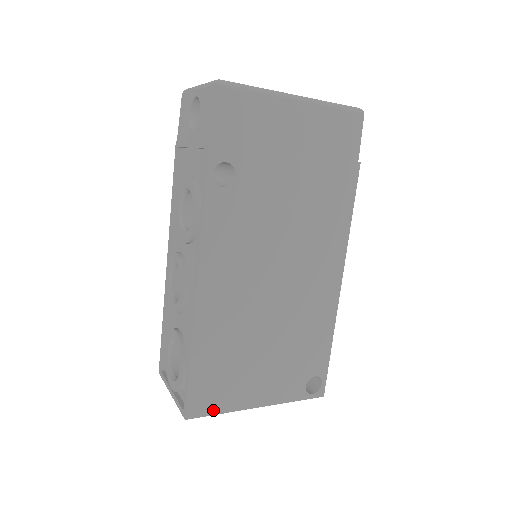
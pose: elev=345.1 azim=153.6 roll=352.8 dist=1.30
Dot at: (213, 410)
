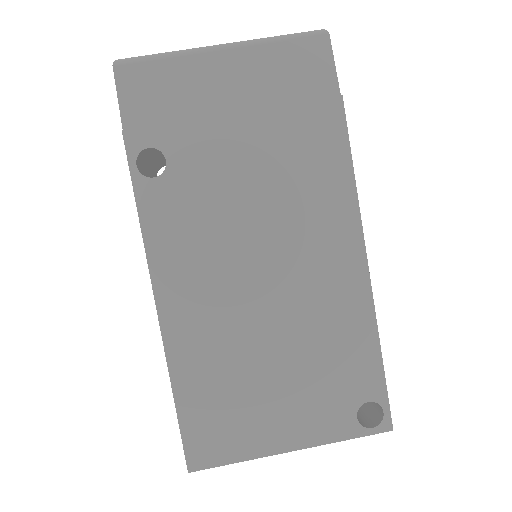
Dot at: (223, 458)
